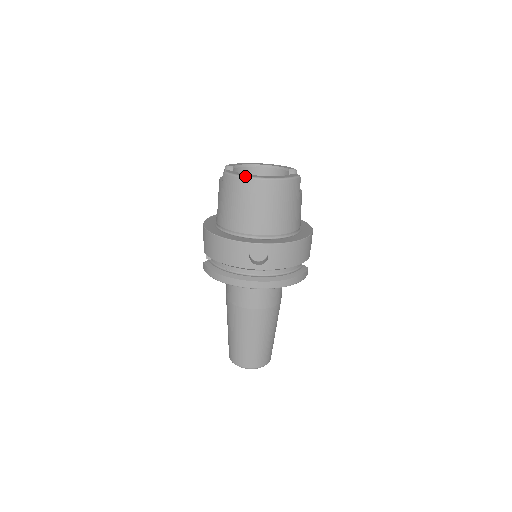
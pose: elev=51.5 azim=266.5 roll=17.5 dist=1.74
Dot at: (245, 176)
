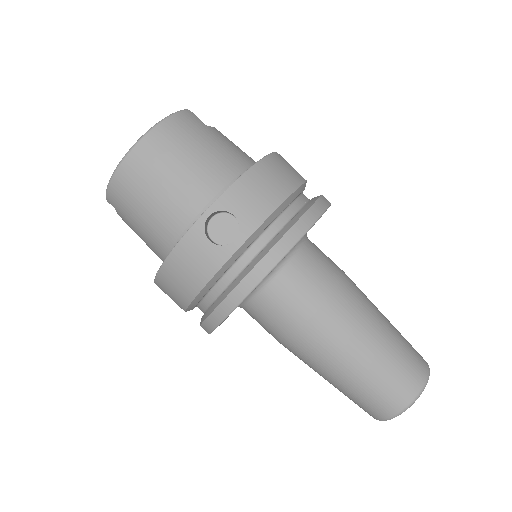
Dot at: (116, 167)
